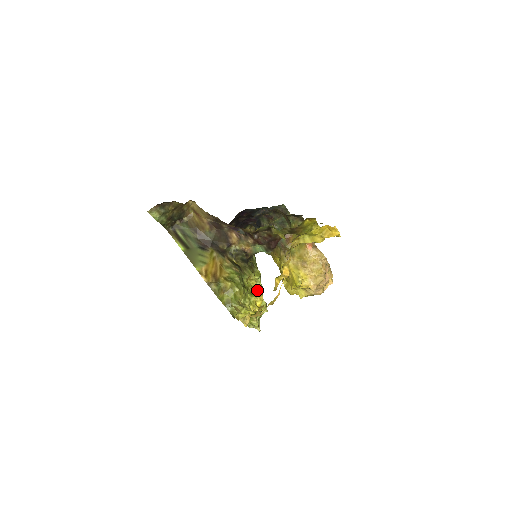
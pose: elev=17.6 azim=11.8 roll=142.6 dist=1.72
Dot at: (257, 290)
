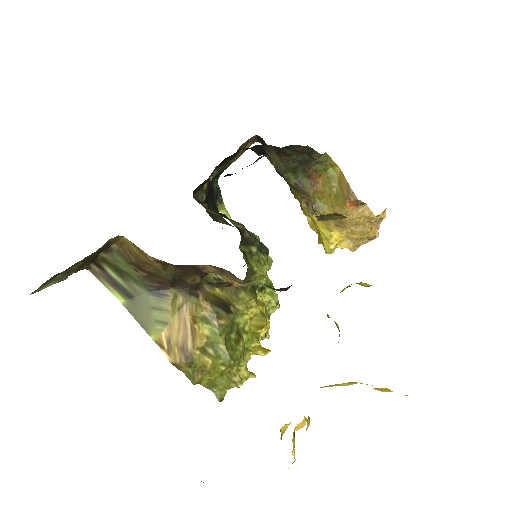
Dot at: (259, 320)
